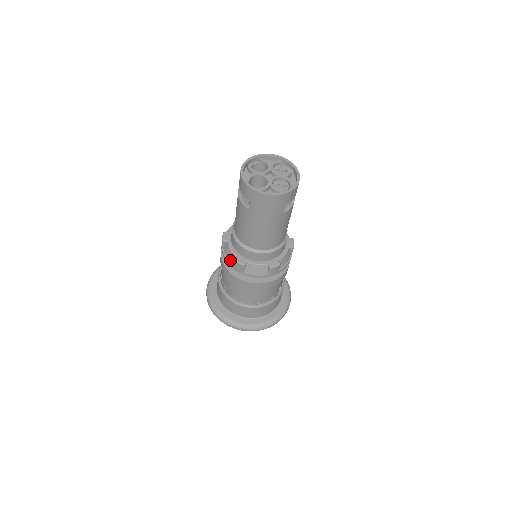
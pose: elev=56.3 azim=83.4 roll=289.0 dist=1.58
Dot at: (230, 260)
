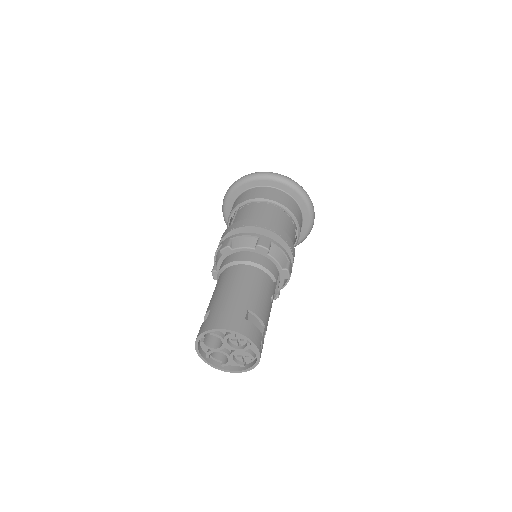
Dot at: occluded
